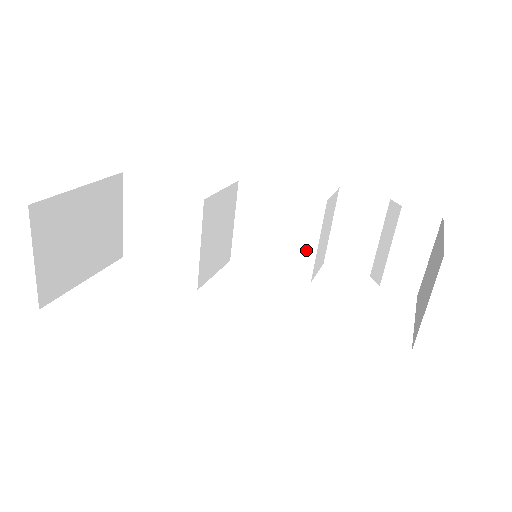
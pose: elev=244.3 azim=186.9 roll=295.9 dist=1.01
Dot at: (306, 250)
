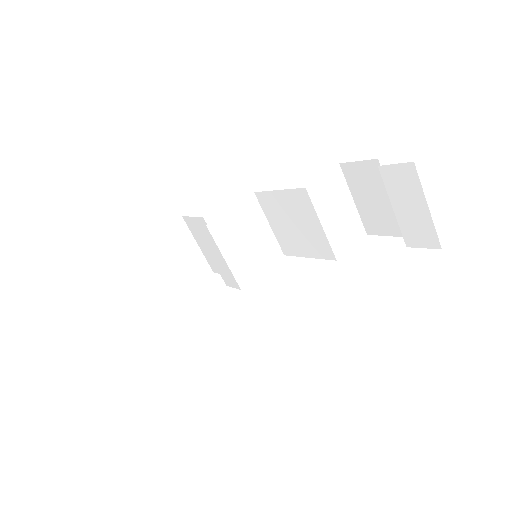
Dot at: (318, 234)
